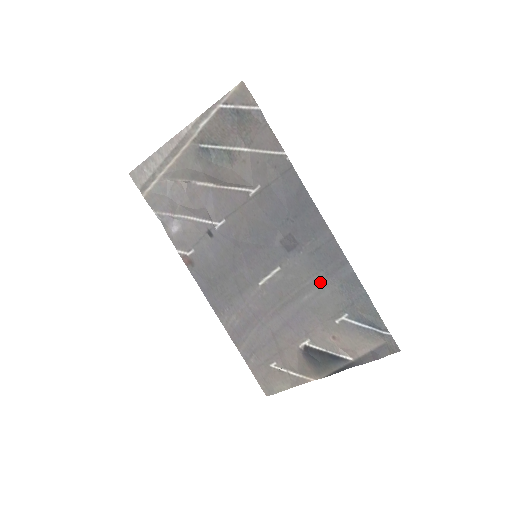
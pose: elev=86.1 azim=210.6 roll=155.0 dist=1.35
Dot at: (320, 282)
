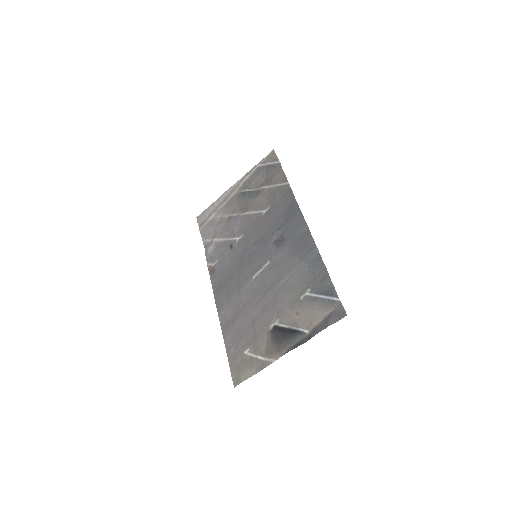
Dot at: (295, 266)
